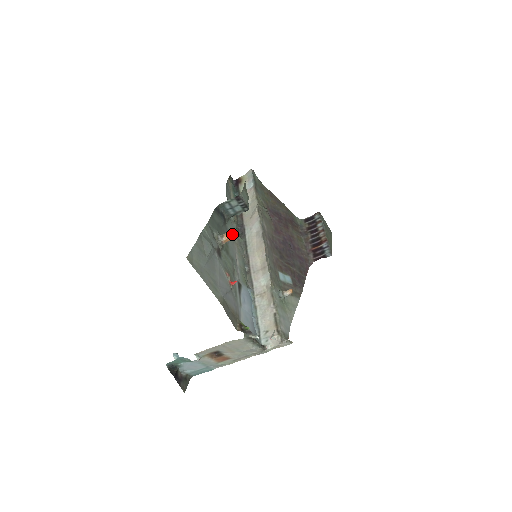
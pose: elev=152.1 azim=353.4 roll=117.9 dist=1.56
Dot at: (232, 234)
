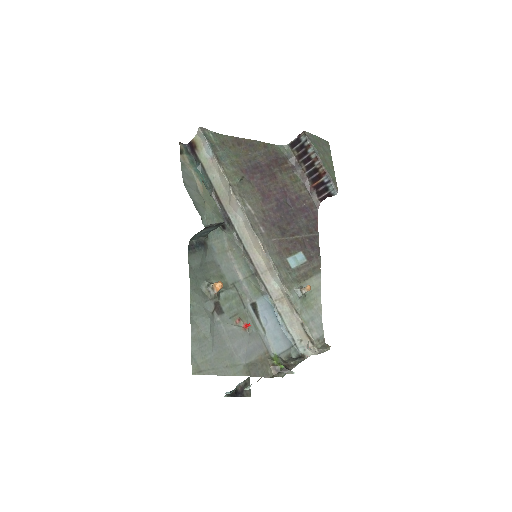
Dot at: (219, 243)
